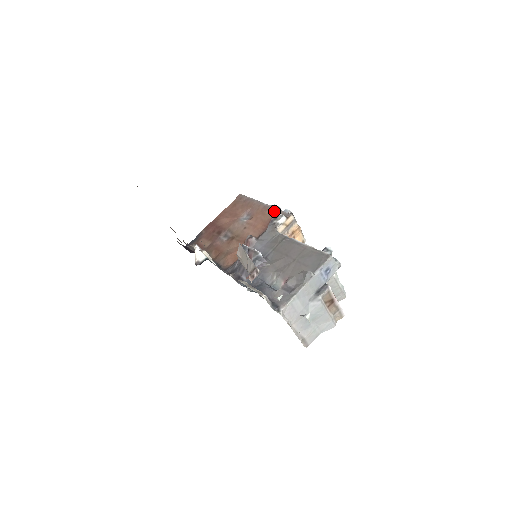
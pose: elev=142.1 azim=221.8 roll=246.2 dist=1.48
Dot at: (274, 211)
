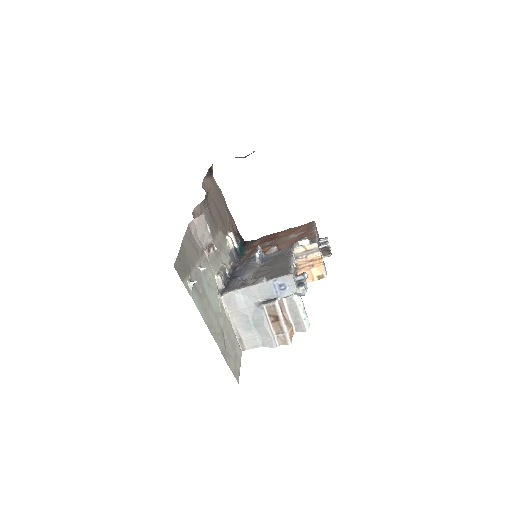
Dot at: (312, 237)
